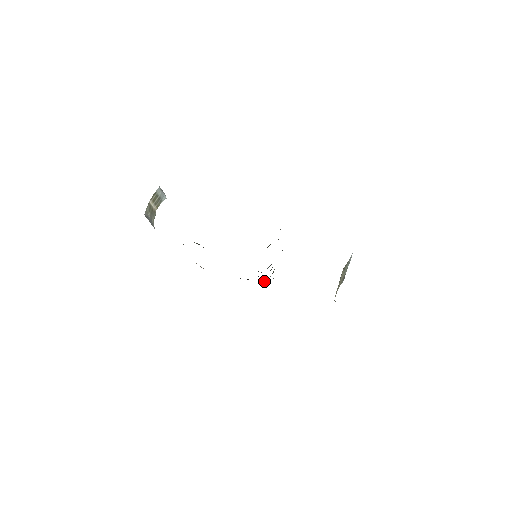
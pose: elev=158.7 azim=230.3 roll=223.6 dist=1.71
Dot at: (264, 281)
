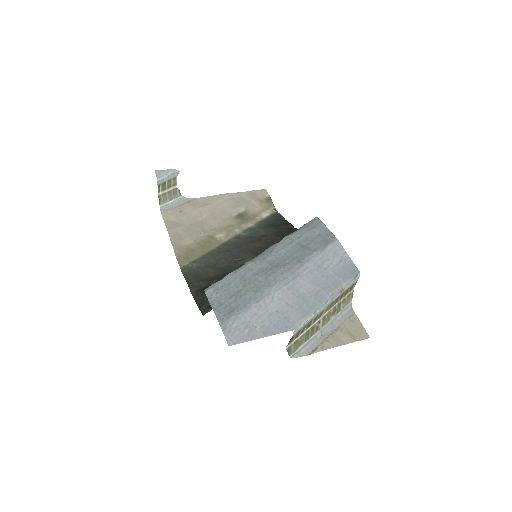
Dot at: occluded
